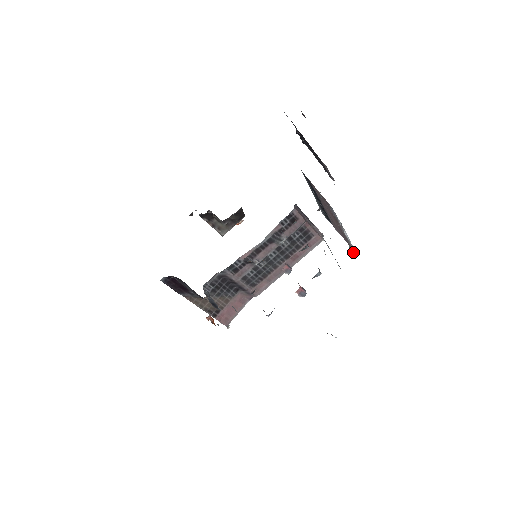
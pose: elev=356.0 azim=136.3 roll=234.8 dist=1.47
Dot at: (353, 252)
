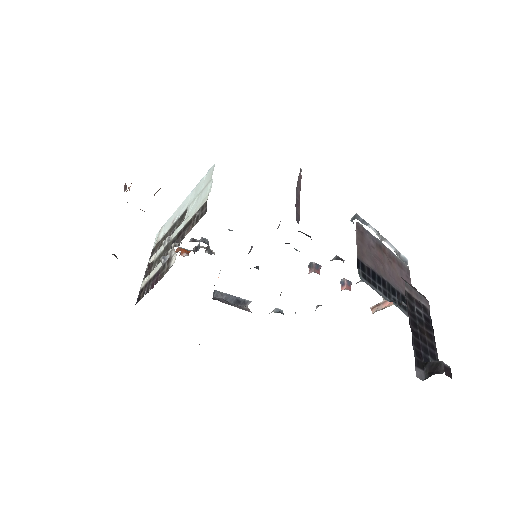
Dot at: (406, 264)
